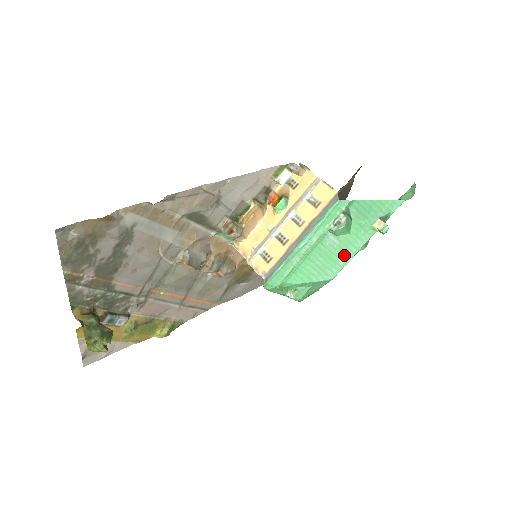
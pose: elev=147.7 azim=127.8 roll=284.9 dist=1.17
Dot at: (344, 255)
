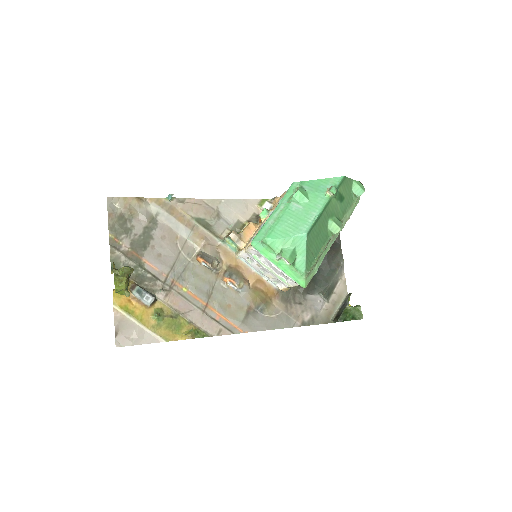
Dot at: (310, 215)
